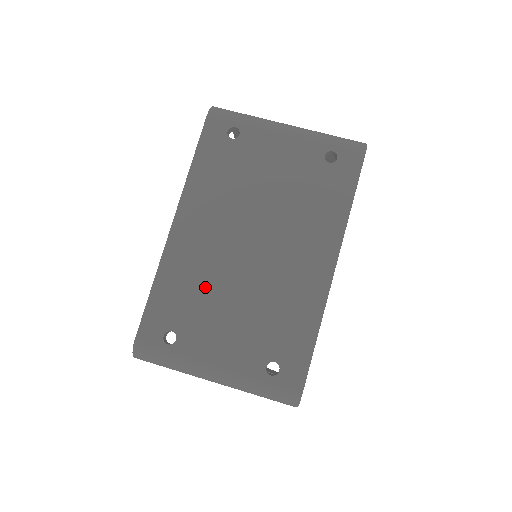
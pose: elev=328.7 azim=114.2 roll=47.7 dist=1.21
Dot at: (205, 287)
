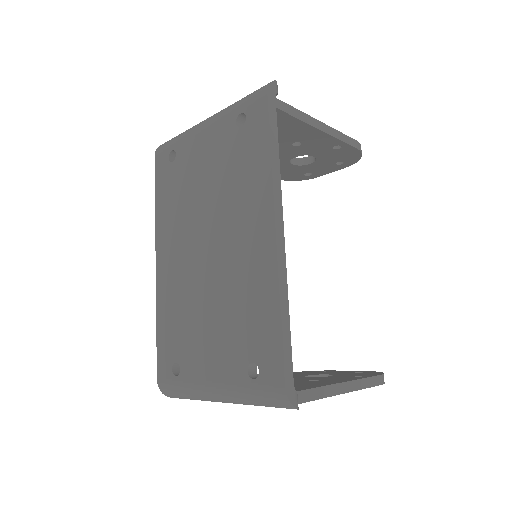
Dot at: (186, 309)
